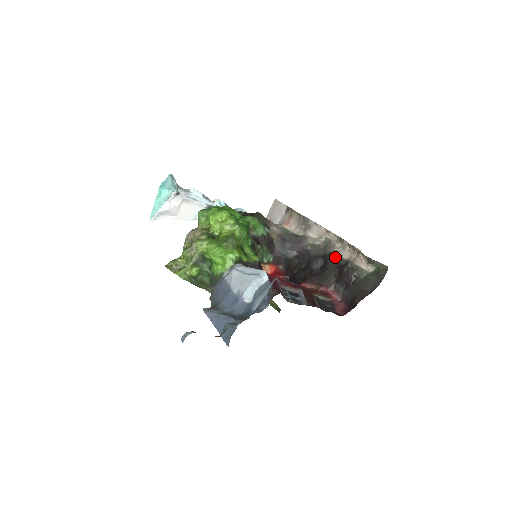
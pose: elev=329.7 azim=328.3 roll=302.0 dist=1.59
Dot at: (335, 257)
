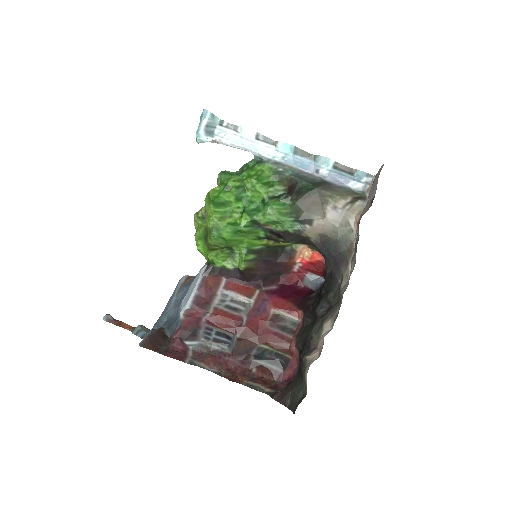
Dot at: (317, 330)
